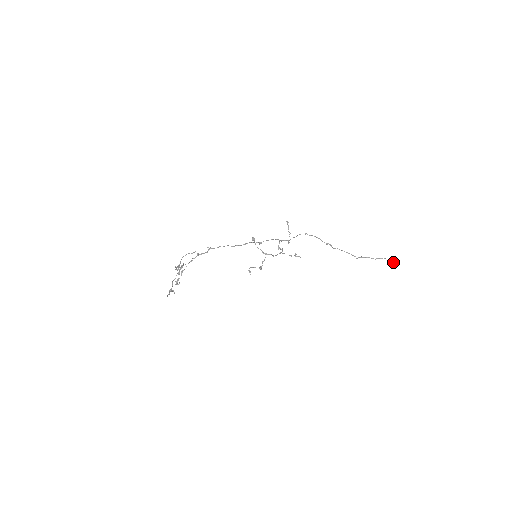
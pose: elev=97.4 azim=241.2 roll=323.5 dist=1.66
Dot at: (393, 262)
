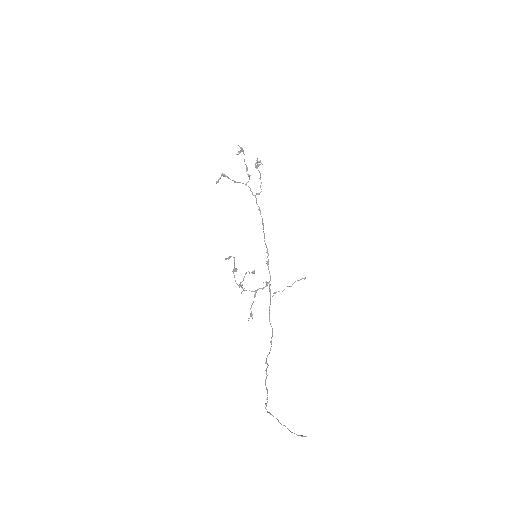
Dot at: (302, 435)
